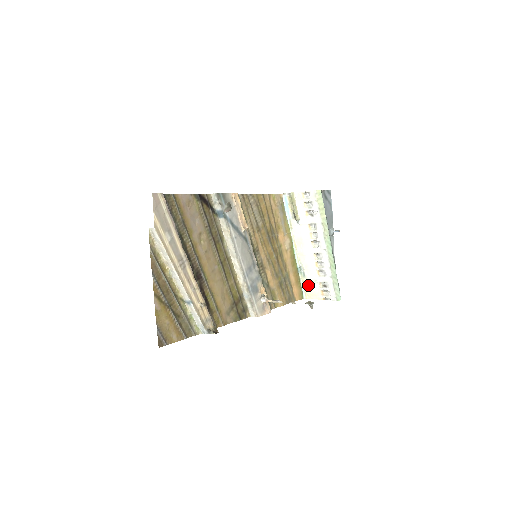
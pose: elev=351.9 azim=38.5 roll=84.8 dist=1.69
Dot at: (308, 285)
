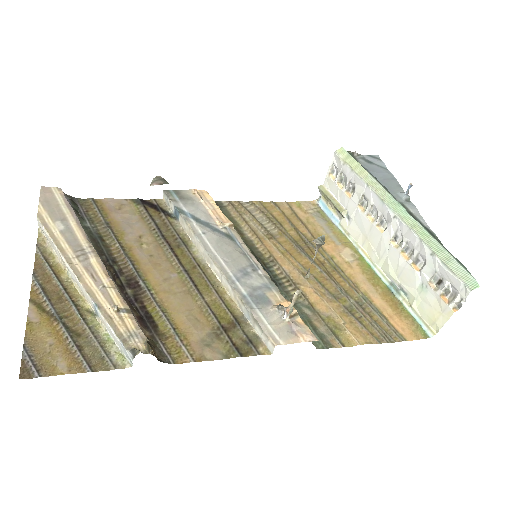
Dot at: (420, 306)
